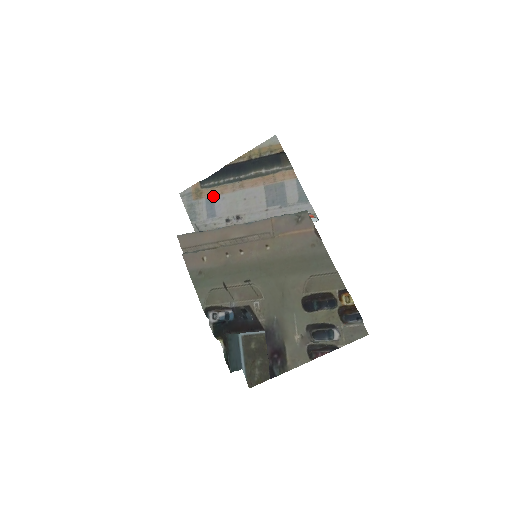
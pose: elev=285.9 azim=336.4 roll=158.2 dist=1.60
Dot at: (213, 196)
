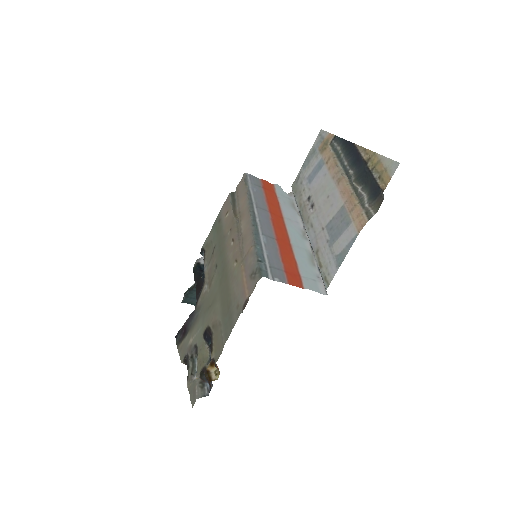
Dot at: (325, 163)
